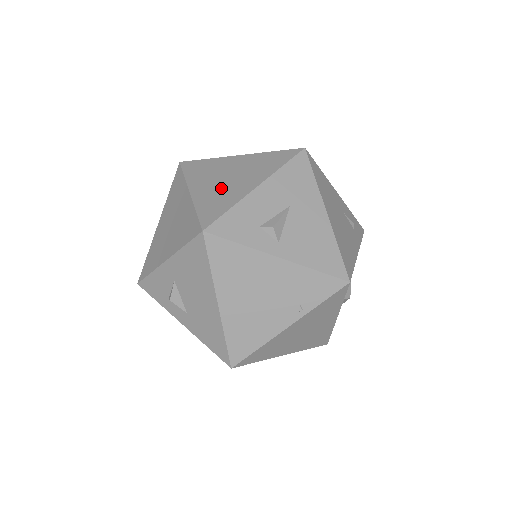
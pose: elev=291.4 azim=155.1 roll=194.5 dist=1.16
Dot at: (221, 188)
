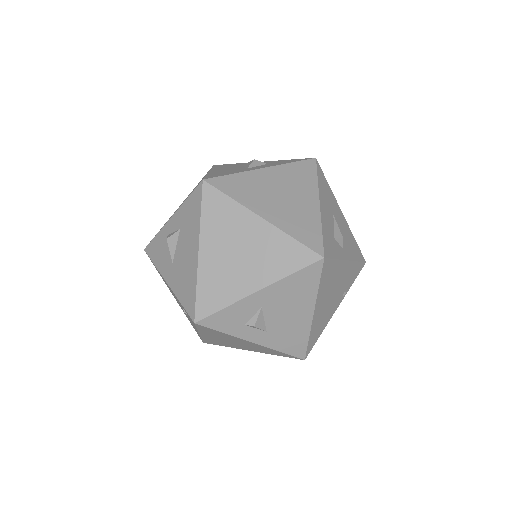
Dot at: (290, 209)
